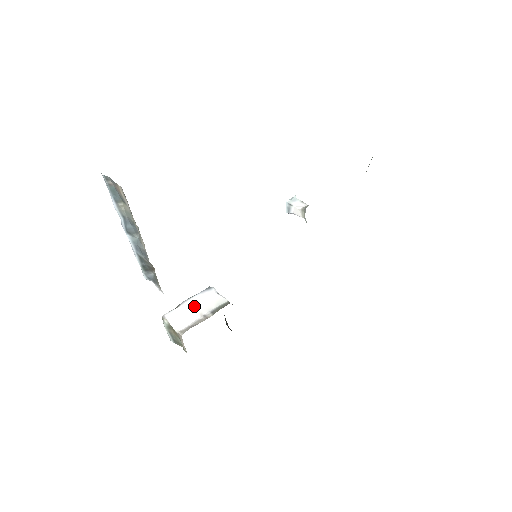
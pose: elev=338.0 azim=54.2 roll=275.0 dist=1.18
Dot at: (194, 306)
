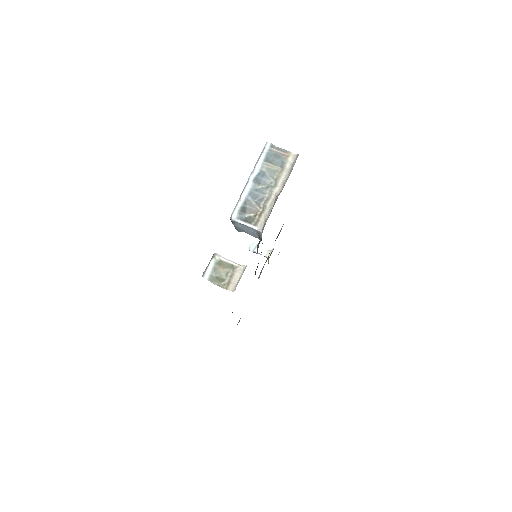
Dot at: occluded
